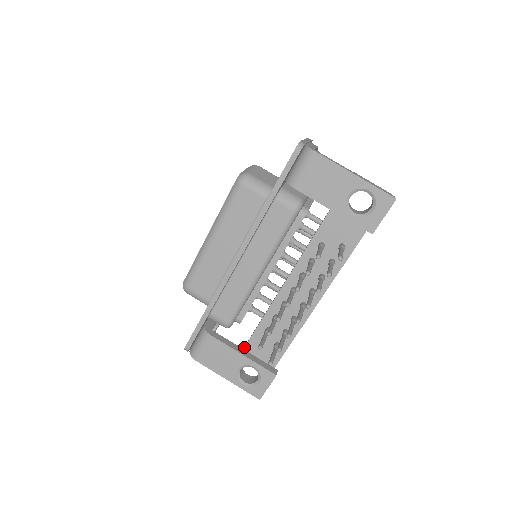
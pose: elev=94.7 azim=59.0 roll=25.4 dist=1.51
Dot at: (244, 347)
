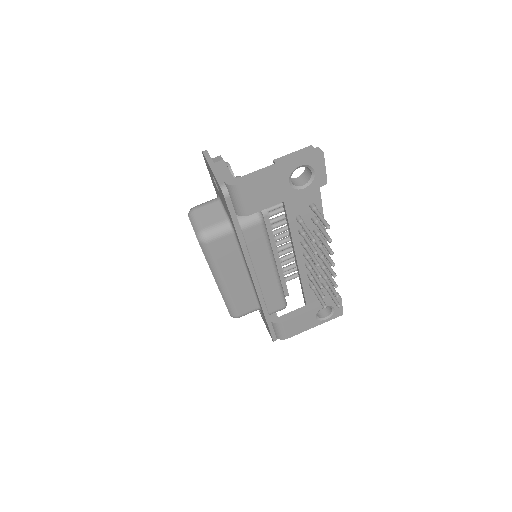
Dot at: (306, 304)
